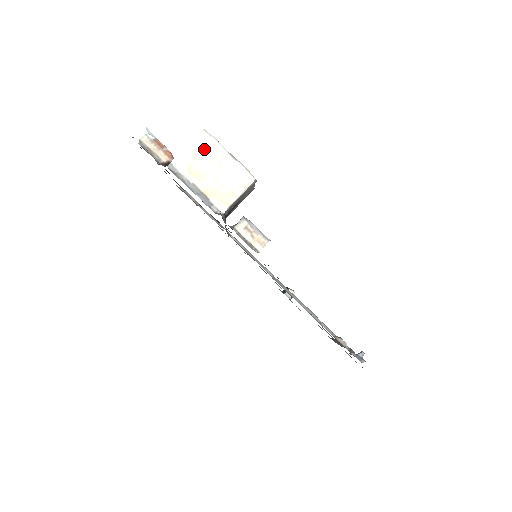
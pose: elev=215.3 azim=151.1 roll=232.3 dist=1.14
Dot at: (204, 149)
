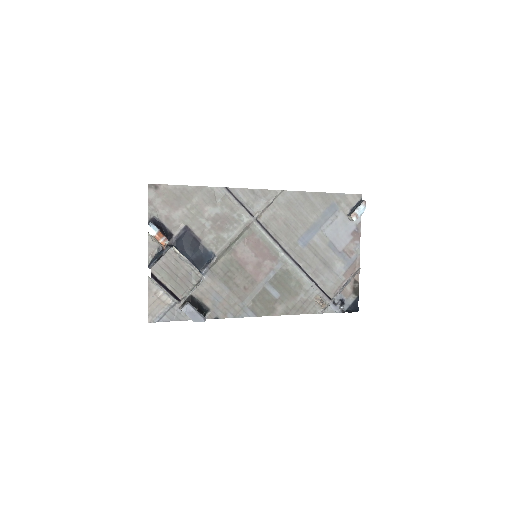
Dot at: occluded
